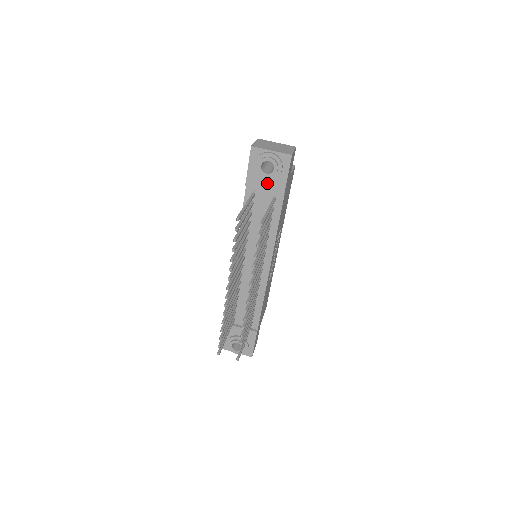
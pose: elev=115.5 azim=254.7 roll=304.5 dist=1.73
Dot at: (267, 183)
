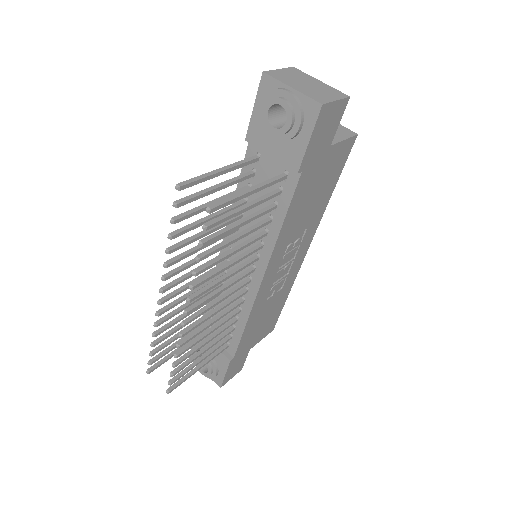
Dot at: (276, 145)
